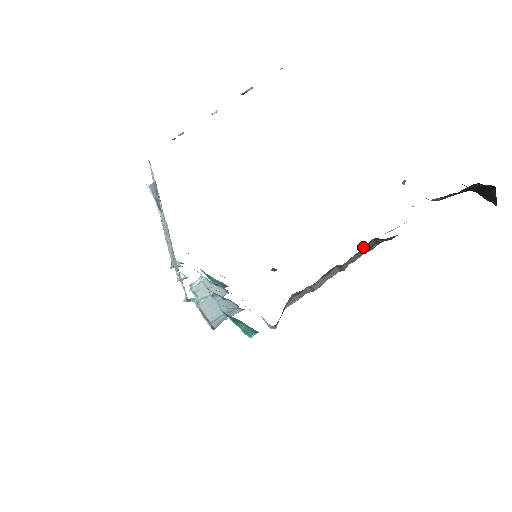
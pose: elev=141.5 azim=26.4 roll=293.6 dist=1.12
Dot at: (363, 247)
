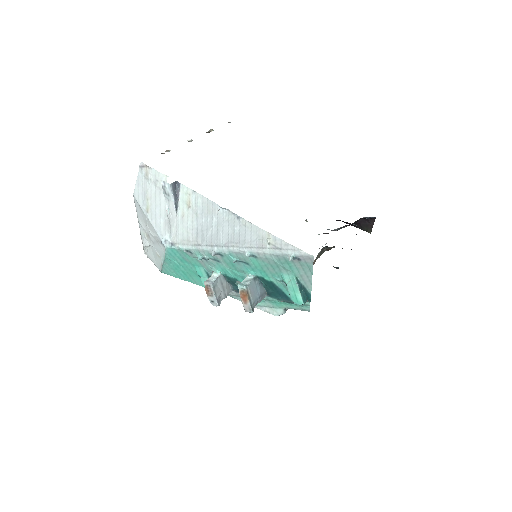
Dot at: (318, 253)
